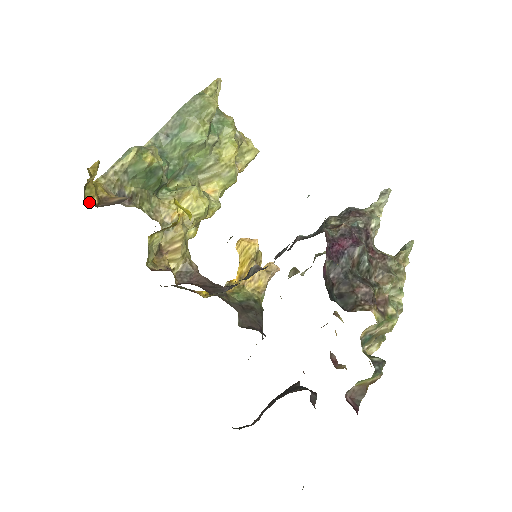
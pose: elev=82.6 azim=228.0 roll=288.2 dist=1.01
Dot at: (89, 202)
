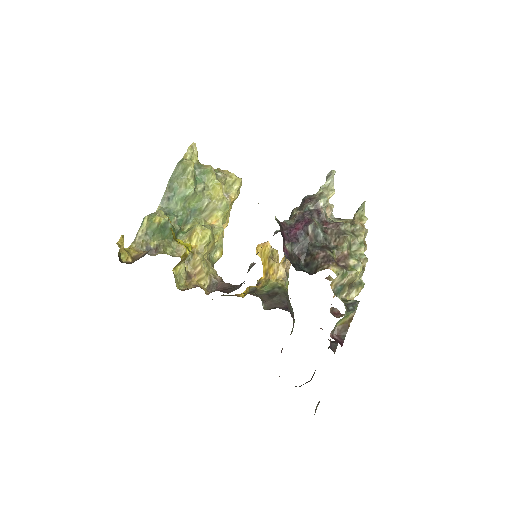
Dot at: (126, 262)
